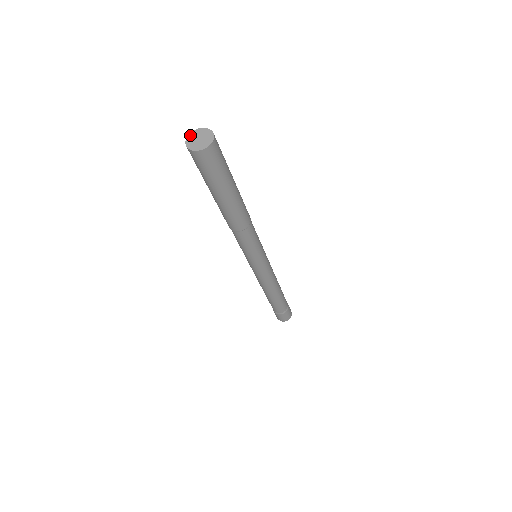
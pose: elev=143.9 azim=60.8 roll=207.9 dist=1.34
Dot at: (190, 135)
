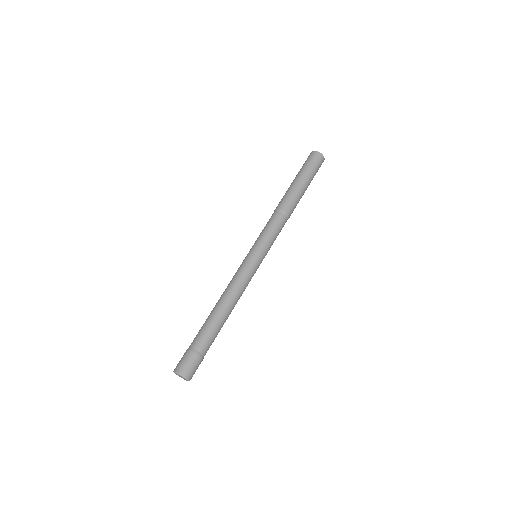
Dot at: occluded
